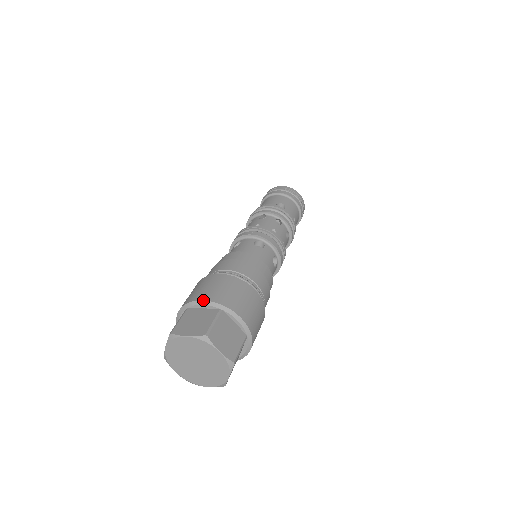
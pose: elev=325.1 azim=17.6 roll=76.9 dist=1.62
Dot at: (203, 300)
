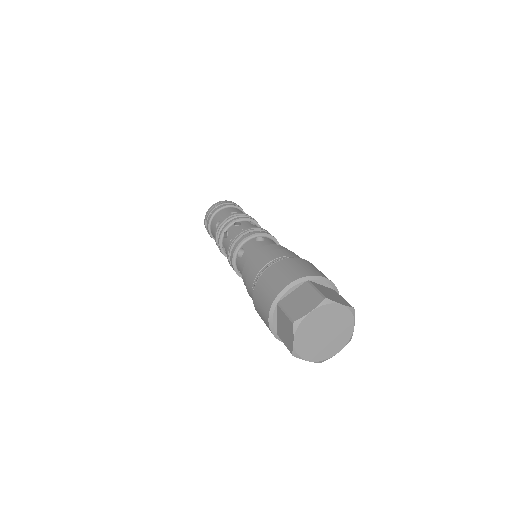
Dot at: (326, 277)
